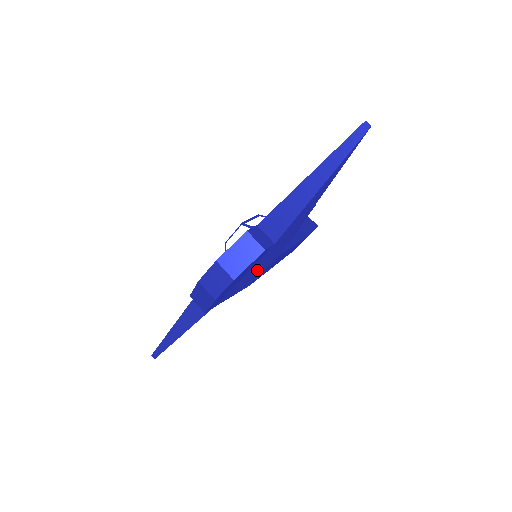
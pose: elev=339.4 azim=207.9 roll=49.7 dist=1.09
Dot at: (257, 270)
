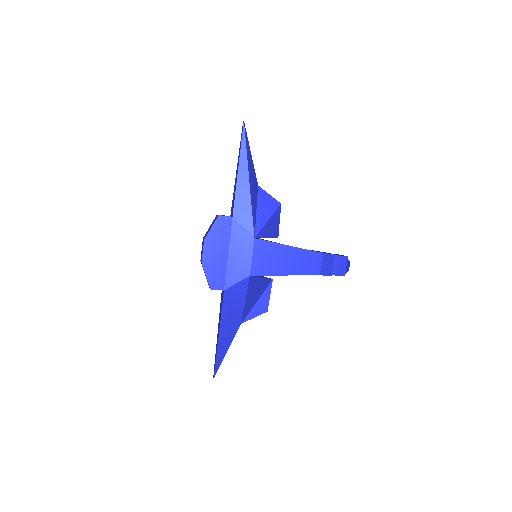
Dot at: (241, 251)
